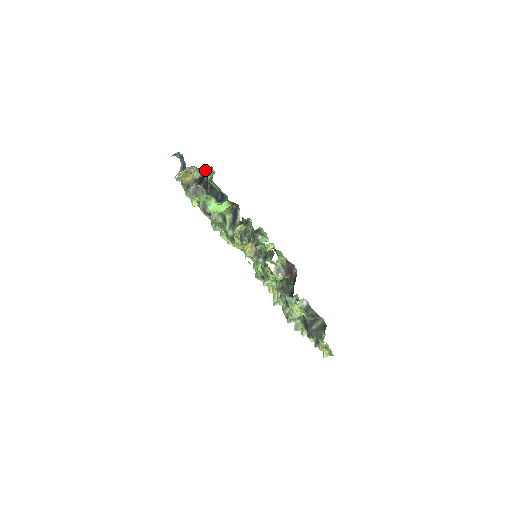
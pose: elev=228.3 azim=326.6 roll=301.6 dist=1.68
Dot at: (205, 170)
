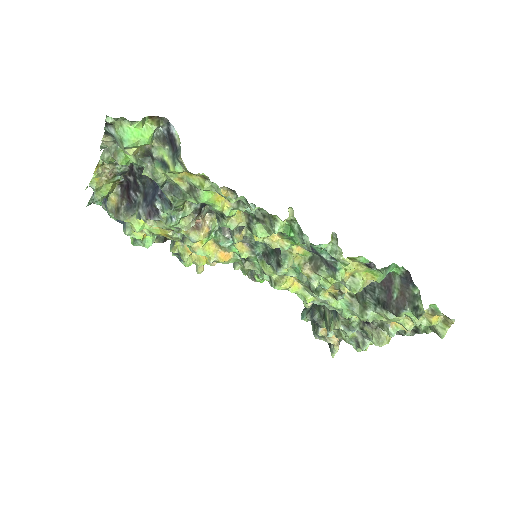
Dot at: occluded
